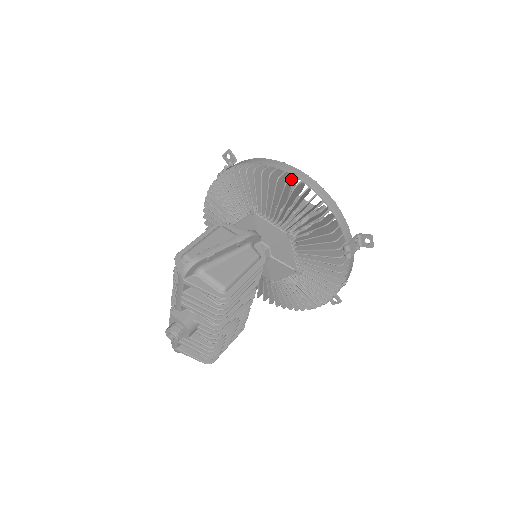
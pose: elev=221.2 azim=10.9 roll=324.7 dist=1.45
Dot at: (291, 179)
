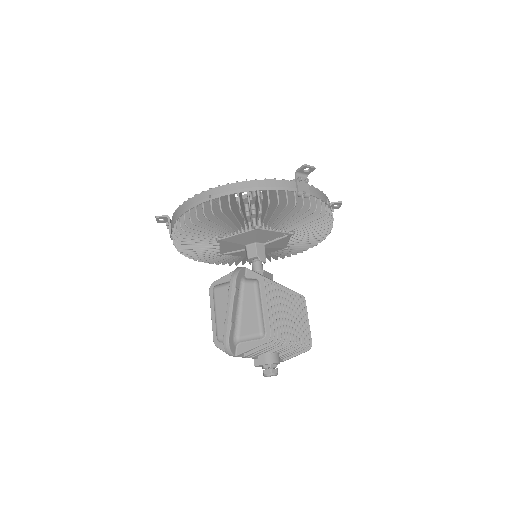
Dot at: (212, 205)
